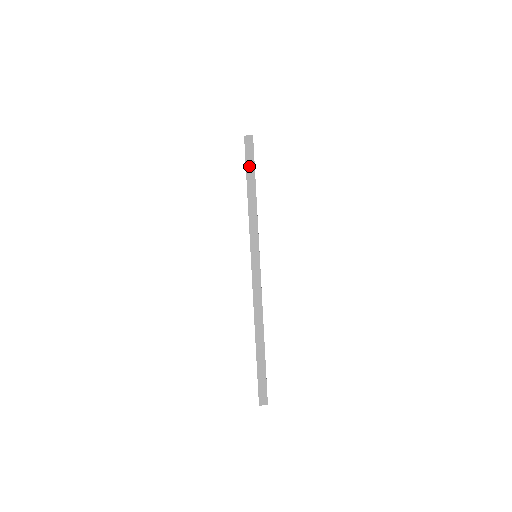
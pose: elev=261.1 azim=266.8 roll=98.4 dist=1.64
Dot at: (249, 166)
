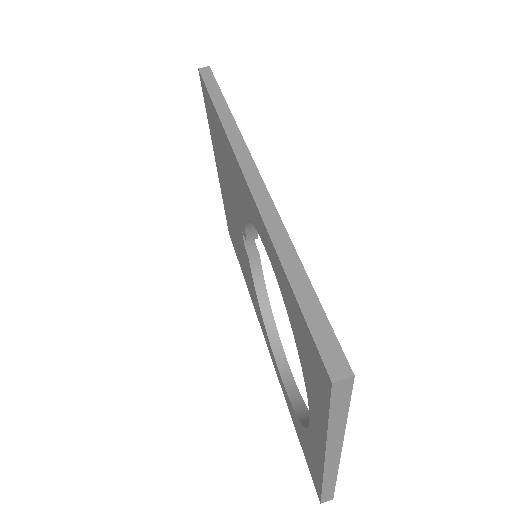
Dot at: (210, 85)
